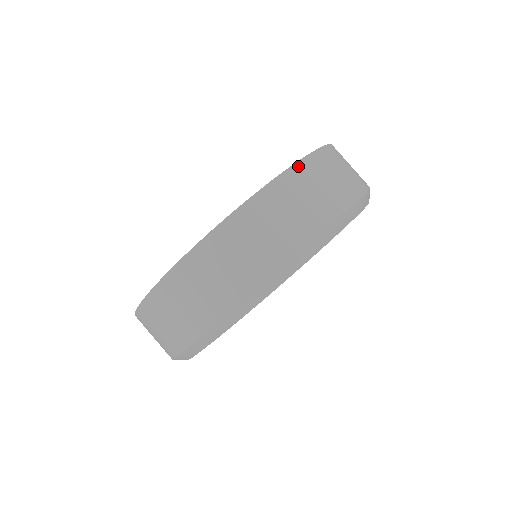
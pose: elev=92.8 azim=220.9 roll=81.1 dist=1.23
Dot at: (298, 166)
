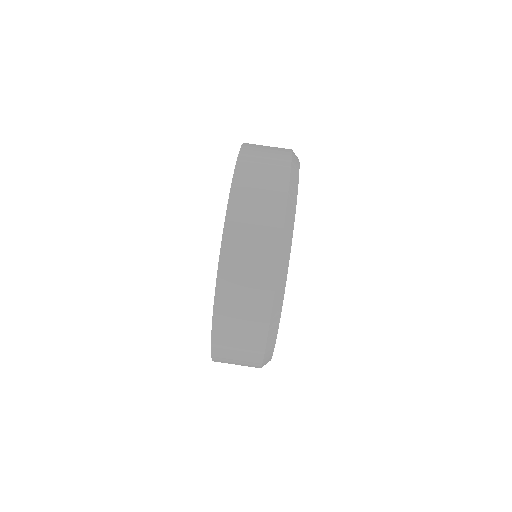
Dot at: (244, 148)
